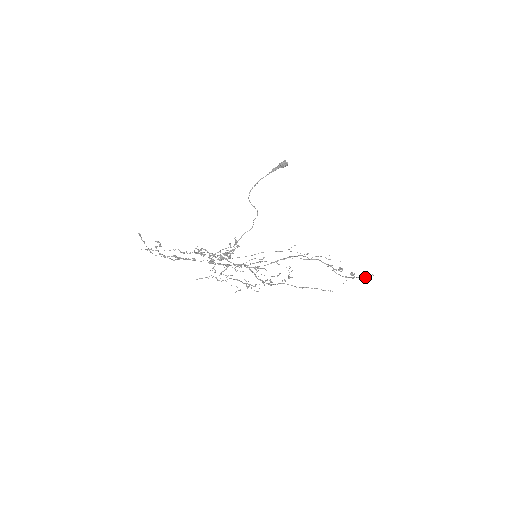
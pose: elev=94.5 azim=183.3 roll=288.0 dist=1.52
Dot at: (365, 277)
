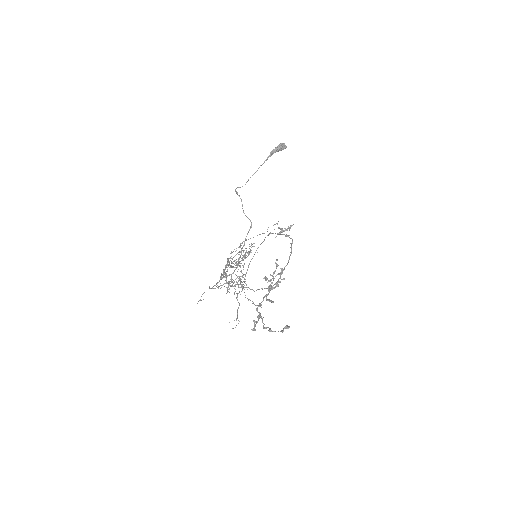
Dot at: occluded
